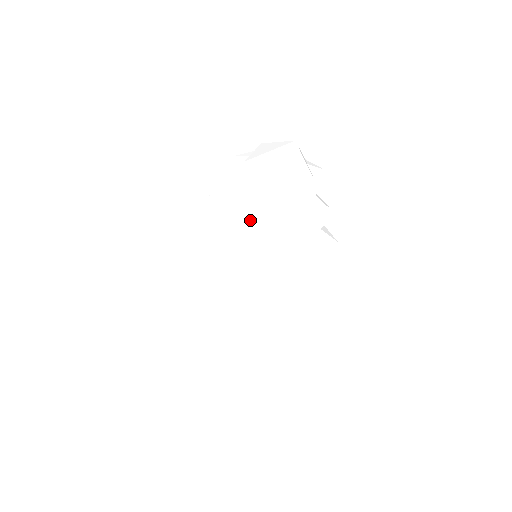
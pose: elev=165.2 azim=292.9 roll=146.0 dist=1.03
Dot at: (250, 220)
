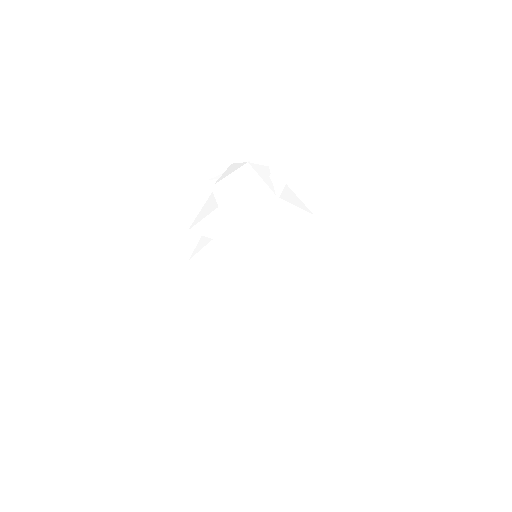
Dot at: (227, 233)
